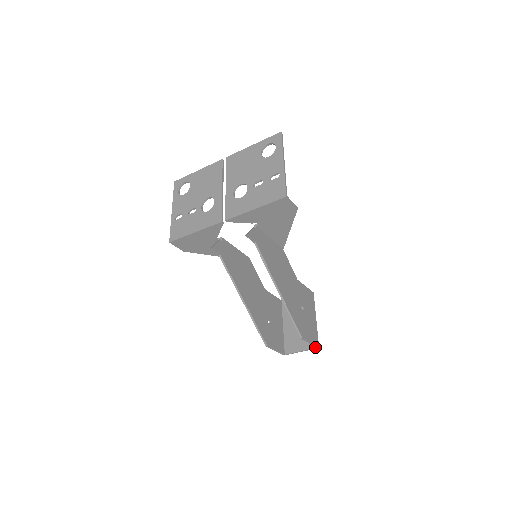
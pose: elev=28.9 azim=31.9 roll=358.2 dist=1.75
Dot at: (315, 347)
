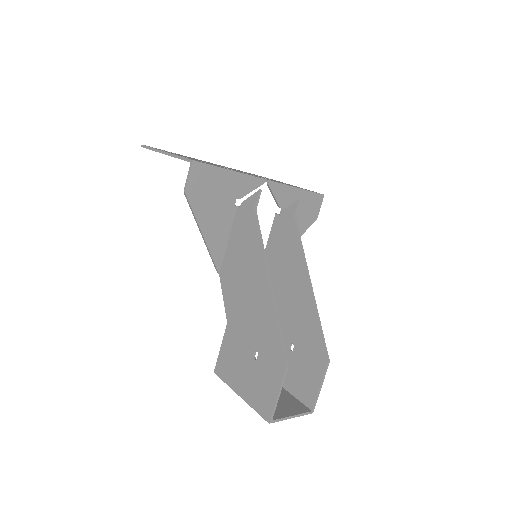
Dot at: (309, 410)
